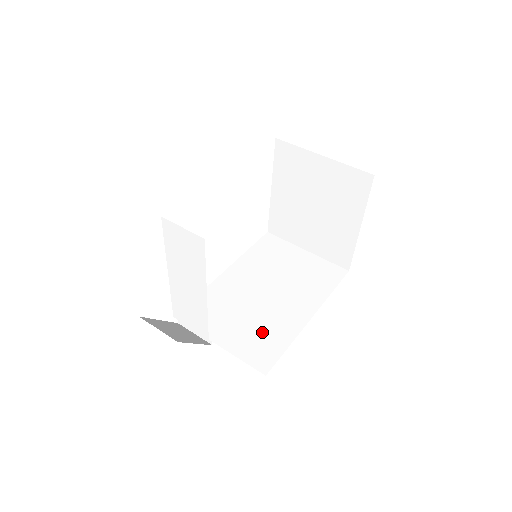
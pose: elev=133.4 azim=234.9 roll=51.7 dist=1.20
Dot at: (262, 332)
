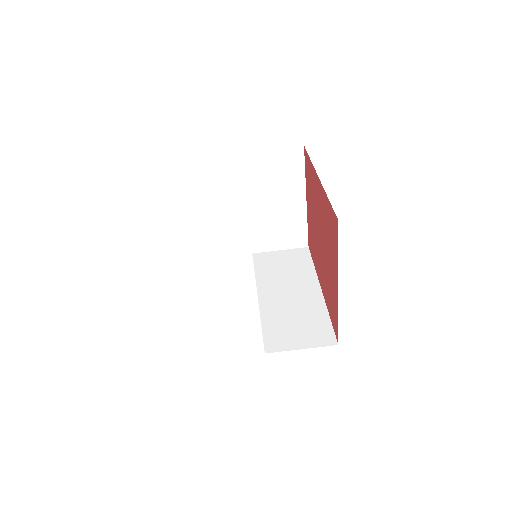
Dot at: (299, 321)
